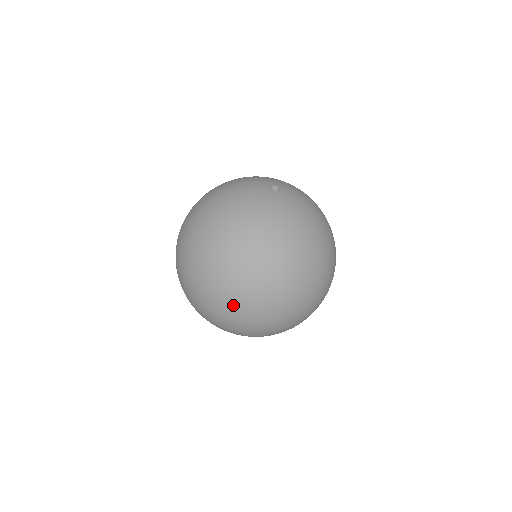
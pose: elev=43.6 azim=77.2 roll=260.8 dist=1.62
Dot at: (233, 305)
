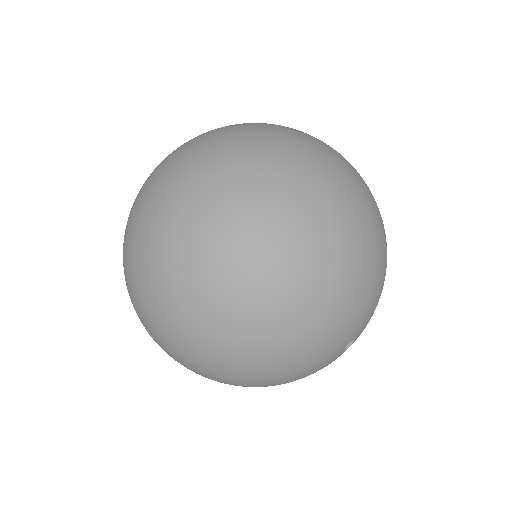
Dot at: occluded
